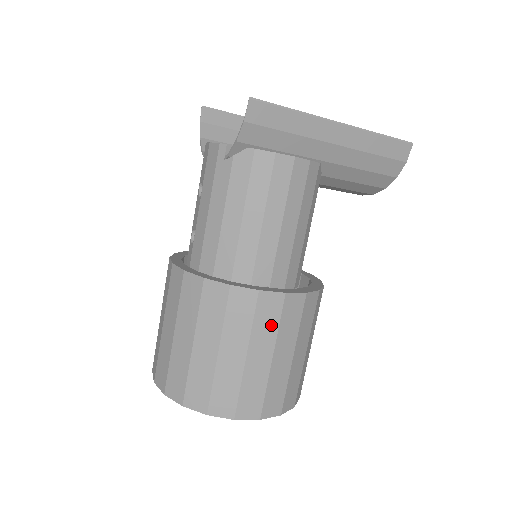
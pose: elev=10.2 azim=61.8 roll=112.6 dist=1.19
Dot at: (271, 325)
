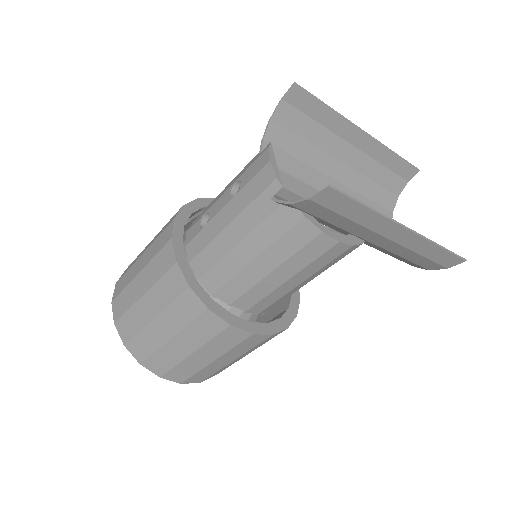
Dot at: (226, 346)
